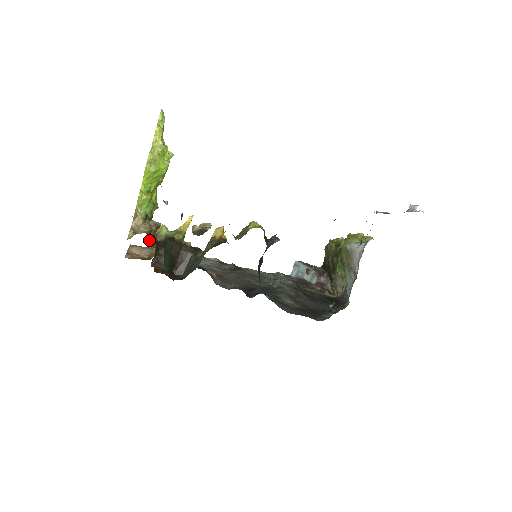
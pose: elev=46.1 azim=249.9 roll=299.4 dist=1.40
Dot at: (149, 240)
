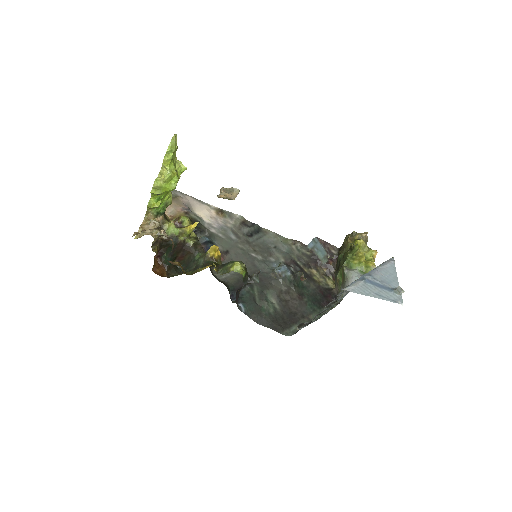
Dot at: occluded
